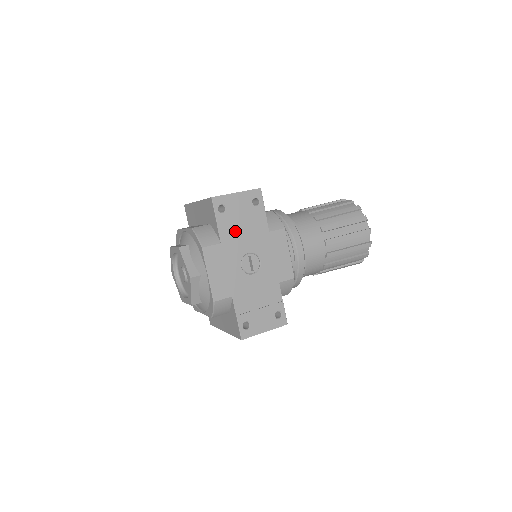
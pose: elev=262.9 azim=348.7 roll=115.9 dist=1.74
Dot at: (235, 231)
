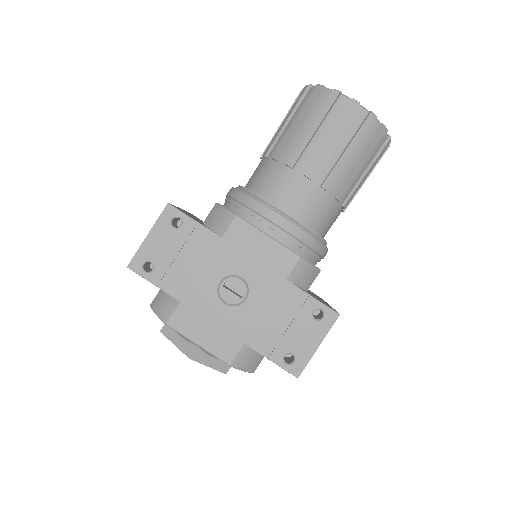
Dot at: (184, 275)
